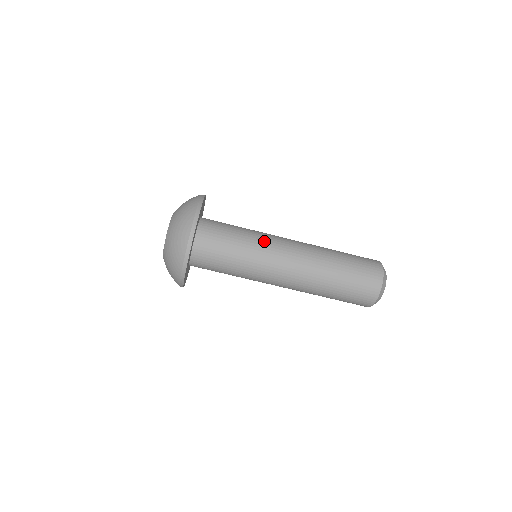
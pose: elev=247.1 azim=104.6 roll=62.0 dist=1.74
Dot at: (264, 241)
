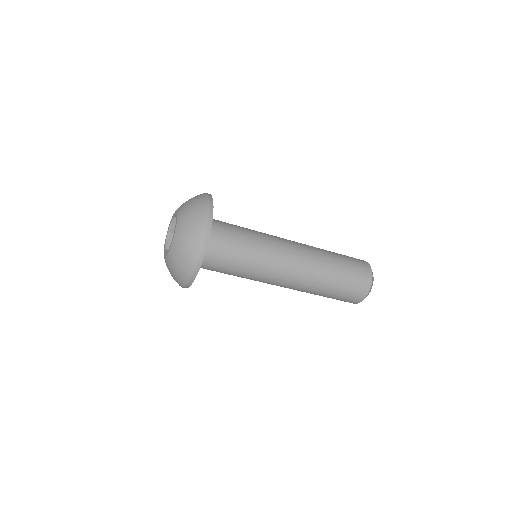
Dot at: (268, 237)
